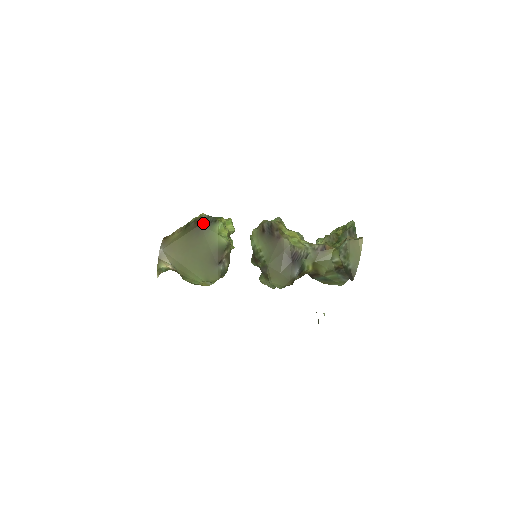
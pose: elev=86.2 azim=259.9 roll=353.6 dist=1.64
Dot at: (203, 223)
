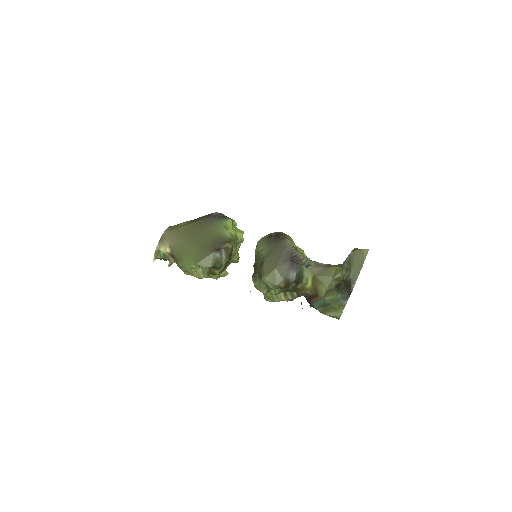
Dot at: (213, 216)
